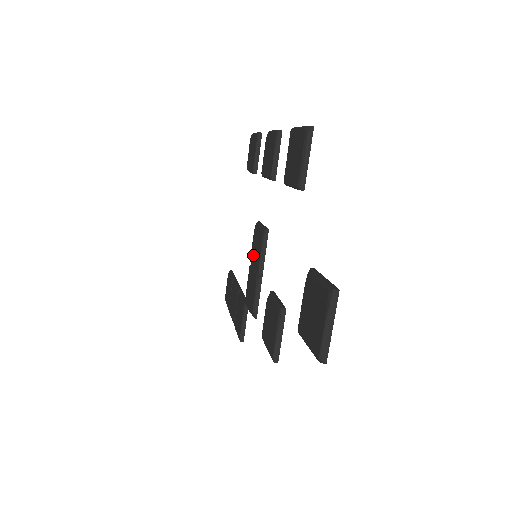
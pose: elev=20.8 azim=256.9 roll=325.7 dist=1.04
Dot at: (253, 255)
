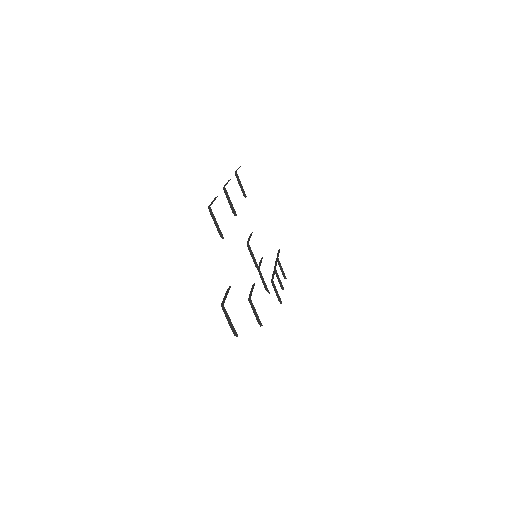
Dot at: occluded
